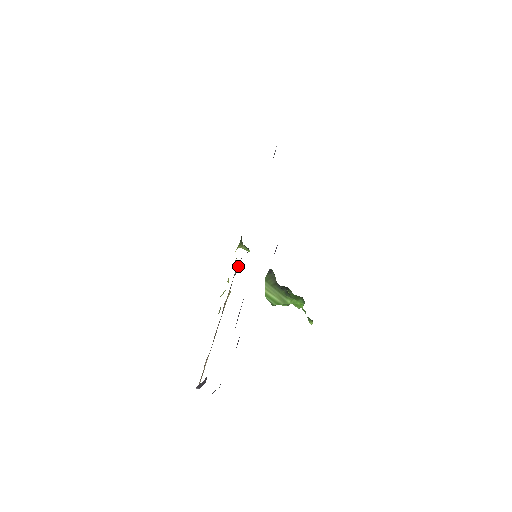
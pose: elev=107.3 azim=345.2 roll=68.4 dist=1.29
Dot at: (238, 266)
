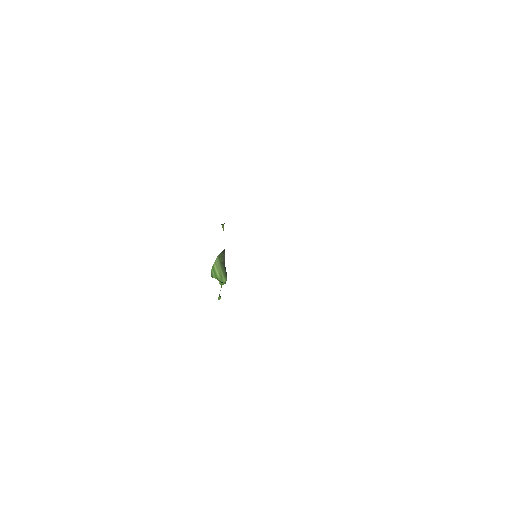
Dot at: occluded
